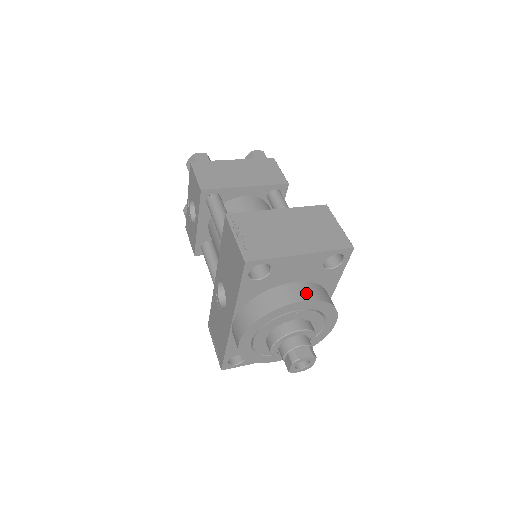
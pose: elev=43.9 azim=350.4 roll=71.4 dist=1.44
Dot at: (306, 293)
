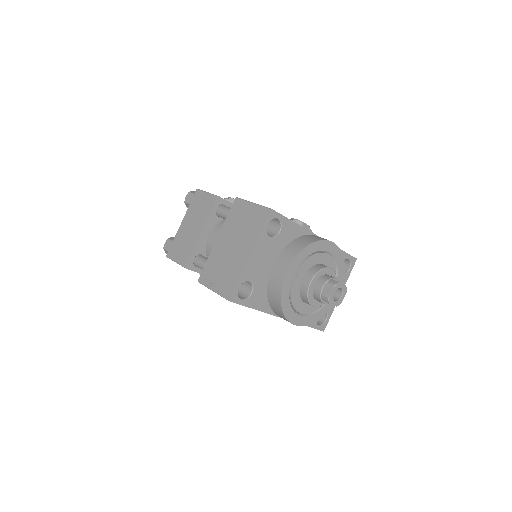
Dot at: (285, 262)
